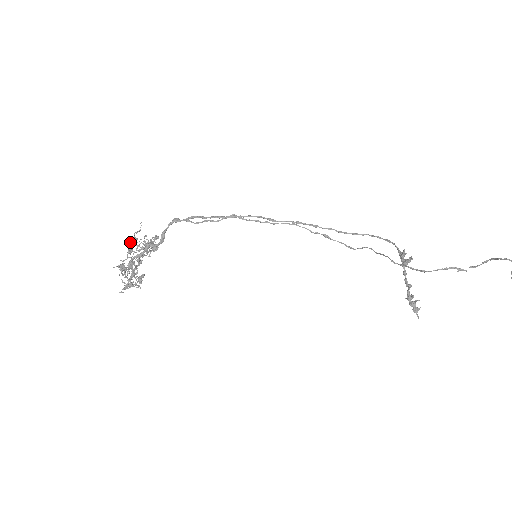
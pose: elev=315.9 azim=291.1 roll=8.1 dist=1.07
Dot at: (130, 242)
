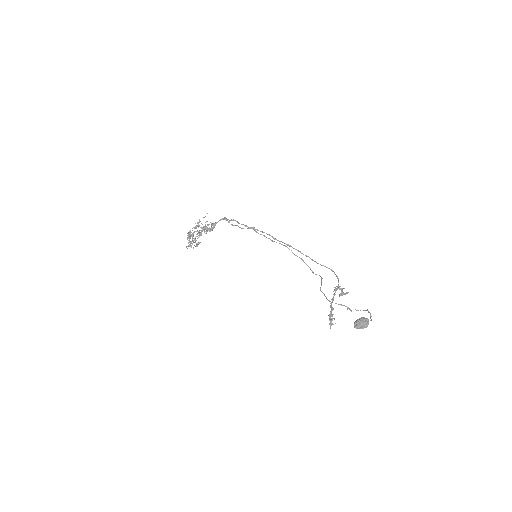
Dot at: occluded
